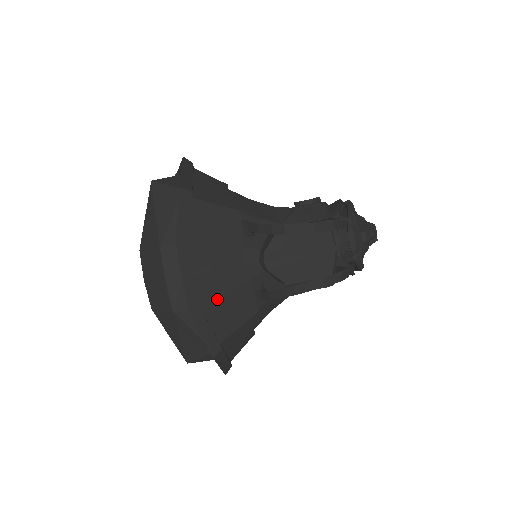
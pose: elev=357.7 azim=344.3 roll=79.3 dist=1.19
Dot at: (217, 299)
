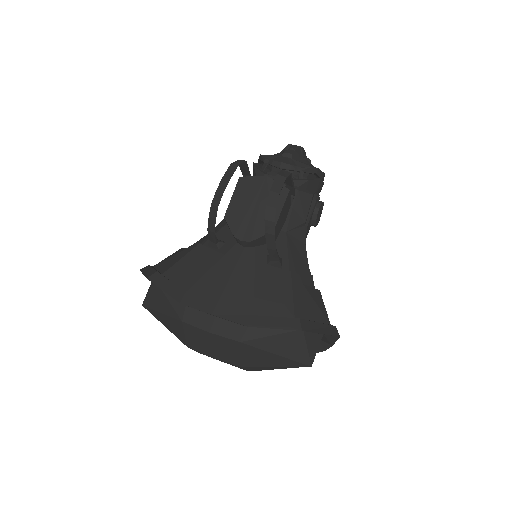
Dot at: (251, 298)
